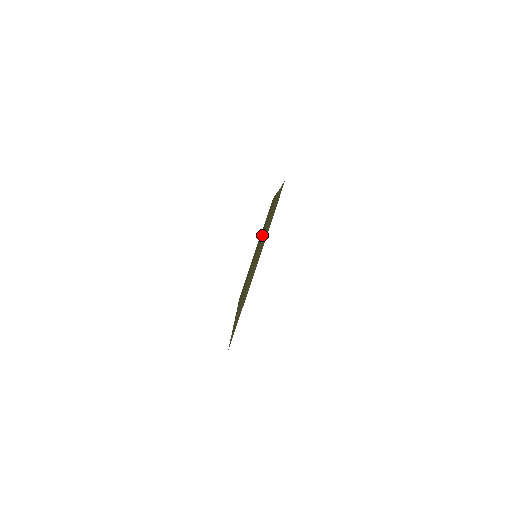
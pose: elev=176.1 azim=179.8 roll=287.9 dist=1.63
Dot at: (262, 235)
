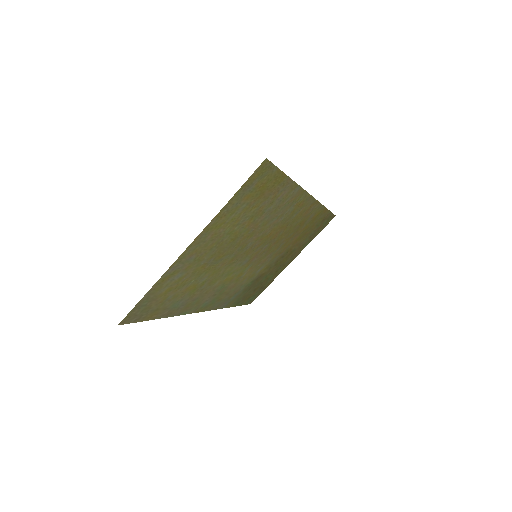
Dot at: (278, 238)
